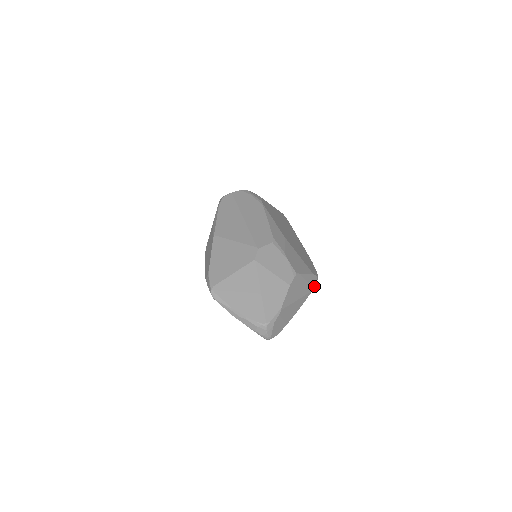
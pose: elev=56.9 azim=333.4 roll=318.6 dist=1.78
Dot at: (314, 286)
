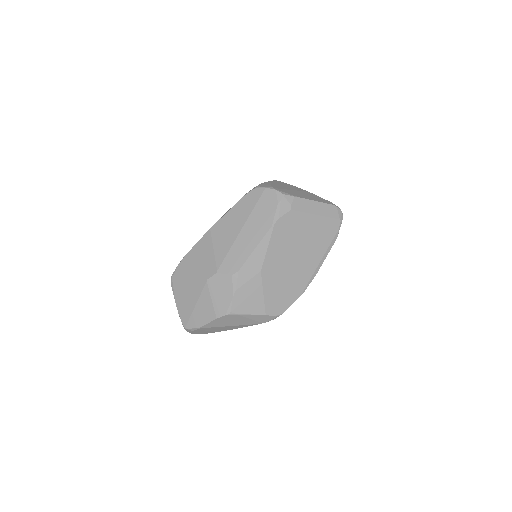
Dot at: (266, 321)
